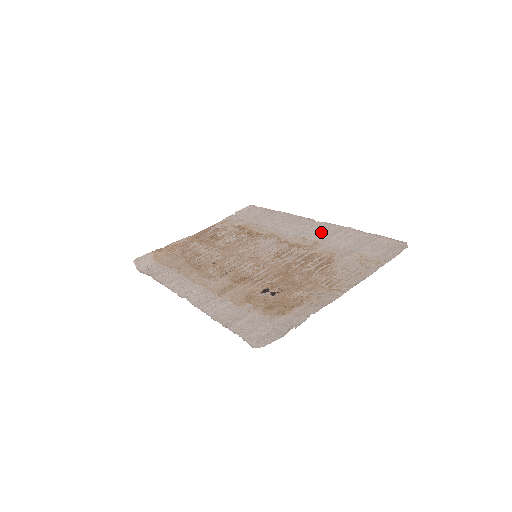
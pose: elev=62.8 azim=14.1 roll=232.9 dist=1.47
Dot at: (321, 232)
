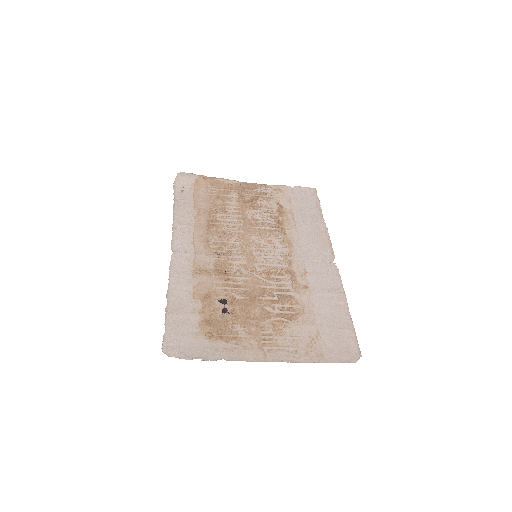
Dot at: (323, 278)
